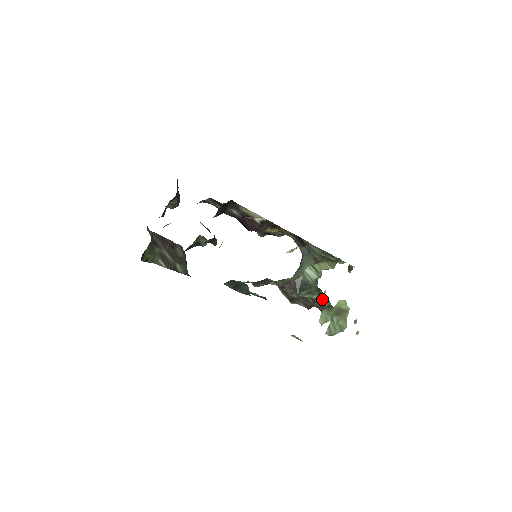
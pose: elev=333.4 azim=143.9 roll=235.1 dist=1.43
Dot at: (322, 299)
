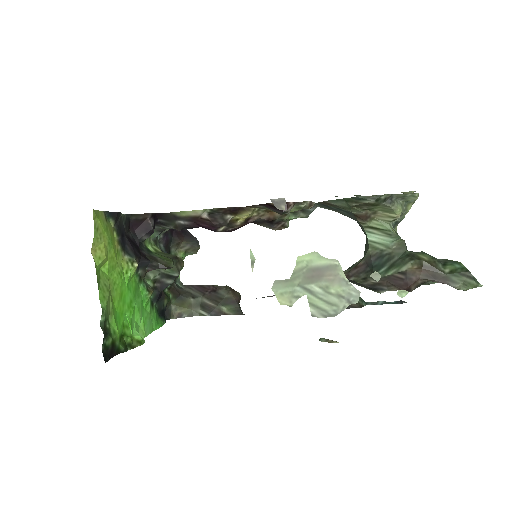
Dot at: (429, 265)
